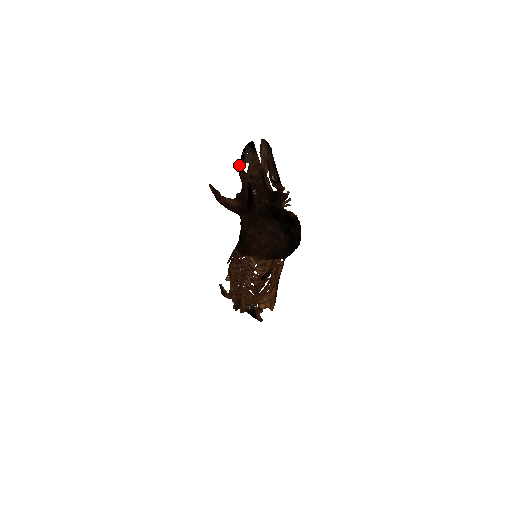
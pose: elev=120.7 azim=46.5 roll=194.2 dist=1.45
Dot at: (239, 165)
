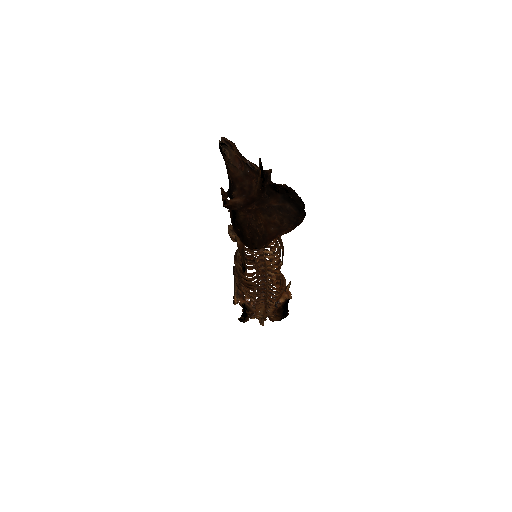
Dot at: (226, 163)
